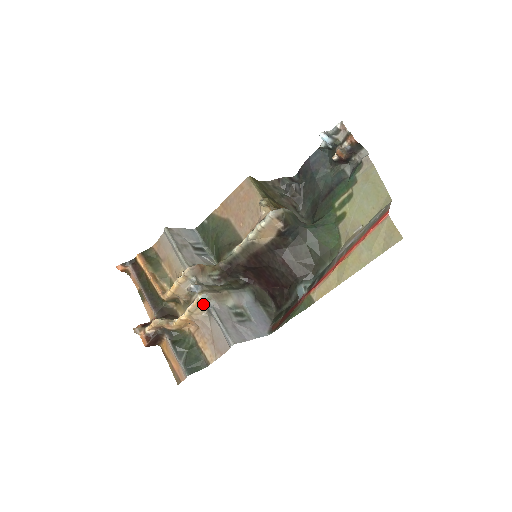
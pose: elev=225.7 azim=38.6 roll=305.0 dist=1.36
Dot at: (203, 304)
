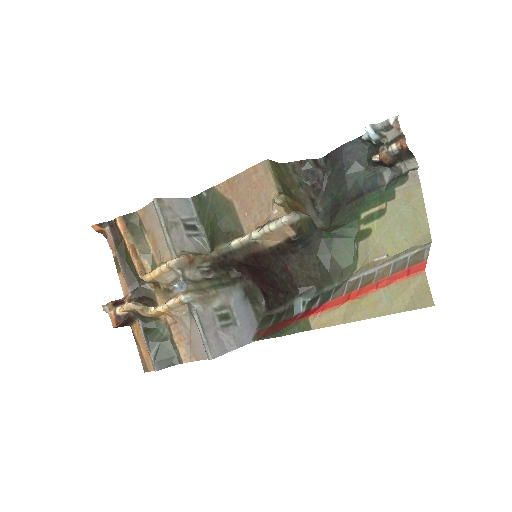
Dot at: (185, 304)
